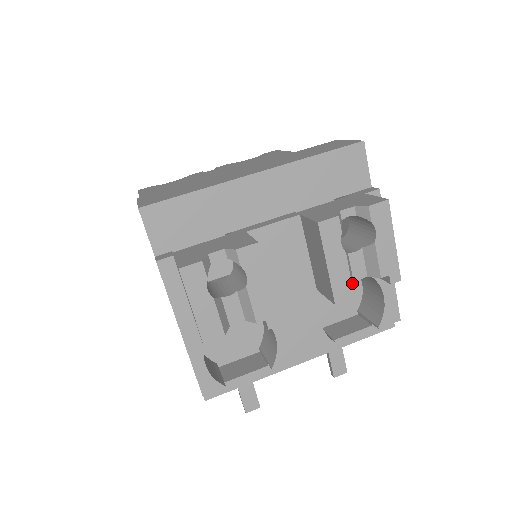
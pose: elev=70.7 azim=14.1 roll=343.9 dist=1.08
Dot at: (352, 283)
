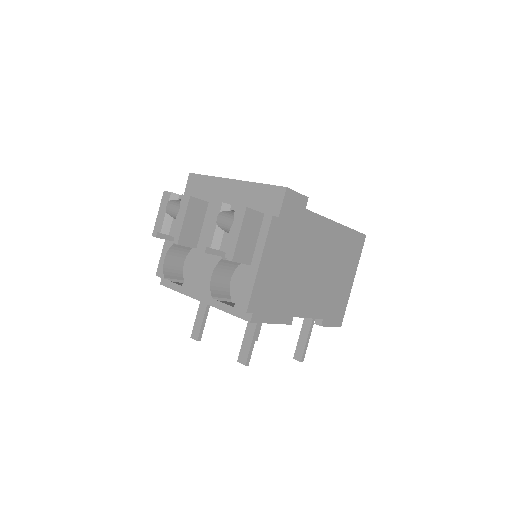
Dot at: (213, 246)
